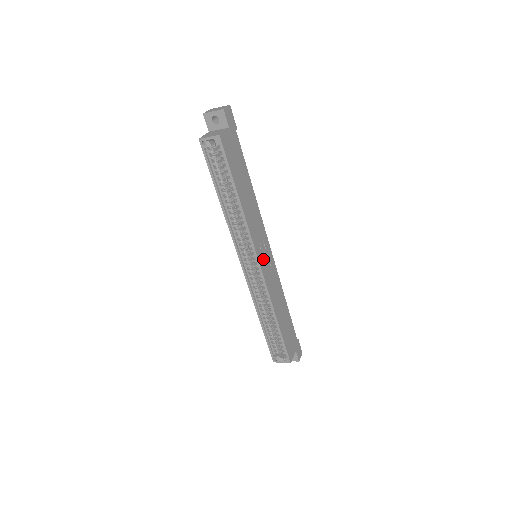
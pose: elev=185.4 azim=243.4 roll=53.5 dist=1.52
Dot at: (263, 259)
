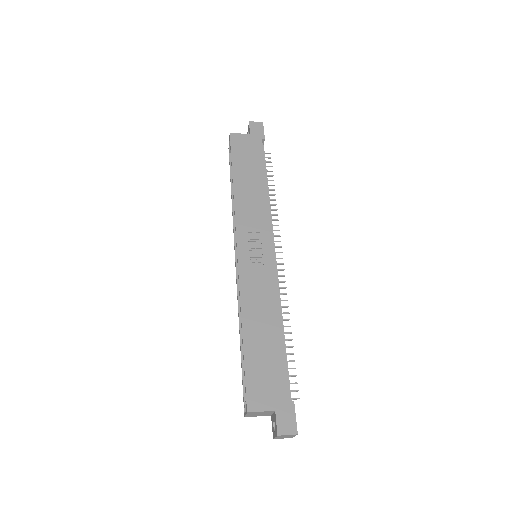
Dot at: (249, 249)
